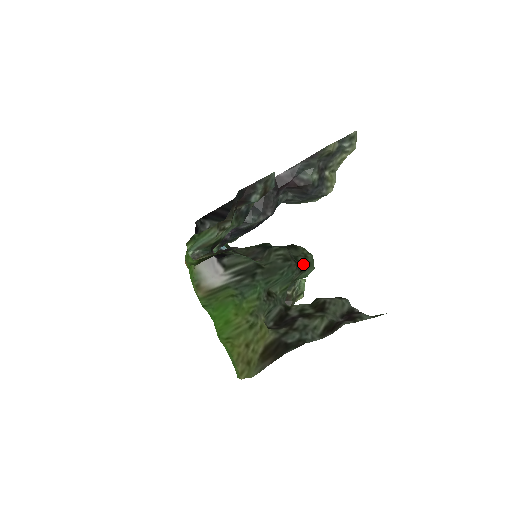
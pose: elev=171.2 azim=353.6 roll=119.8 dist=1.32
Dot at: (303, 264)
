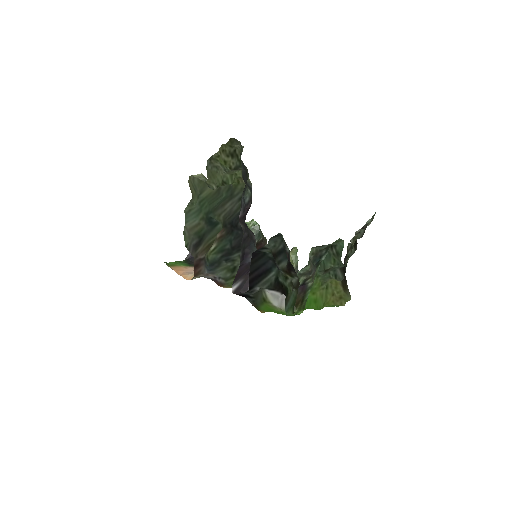
Dot at: (333, 244)
